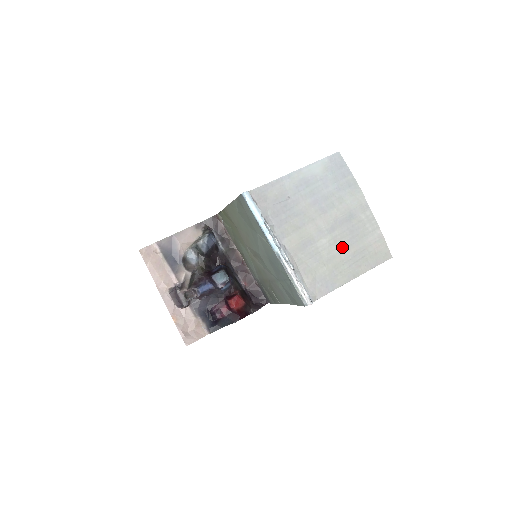
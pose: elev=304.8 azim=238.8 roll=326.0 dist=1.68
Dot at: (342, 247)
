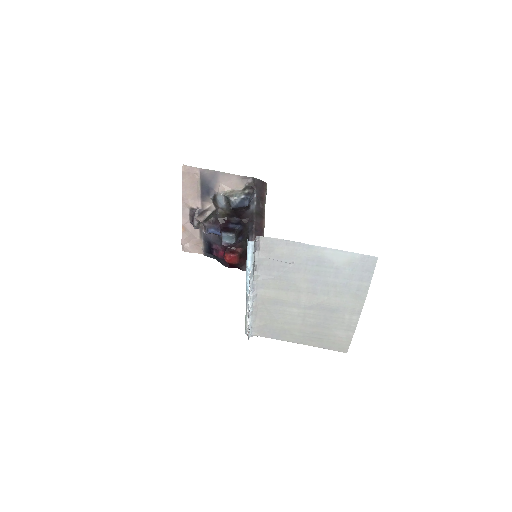
Dot at: (308, 323)
